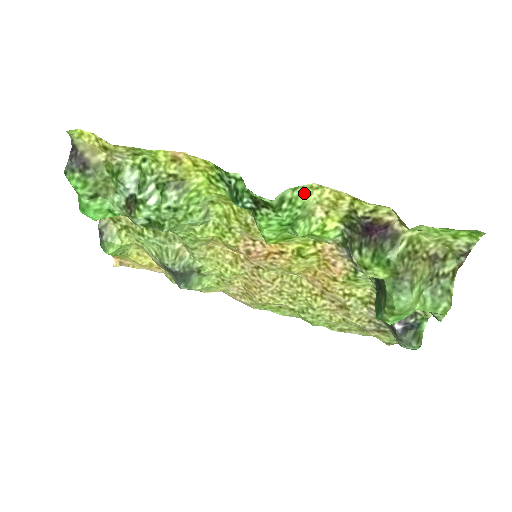
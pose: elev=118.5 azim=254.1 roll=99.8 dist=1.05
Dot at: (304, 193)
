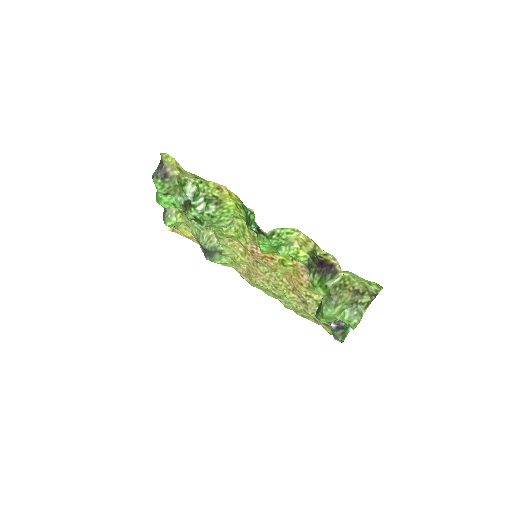
Dot at: (288, 232)
